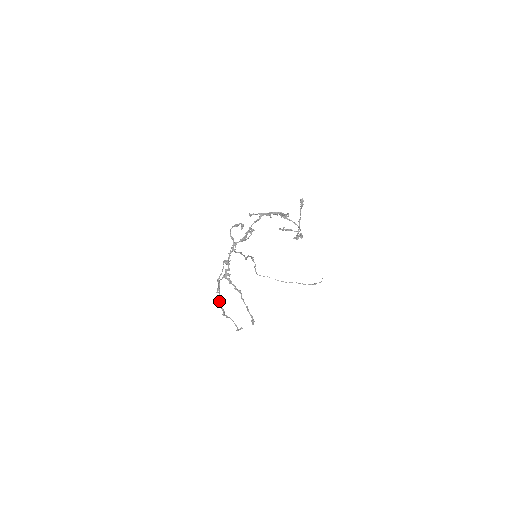
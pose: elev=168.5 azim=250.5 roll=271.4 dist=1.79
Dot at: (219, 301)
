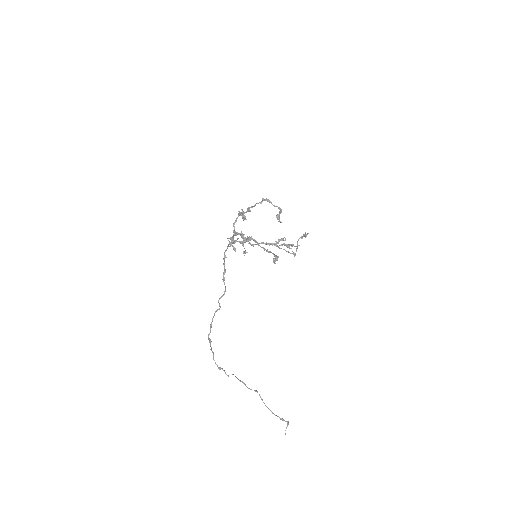
Dot at: (249, 207)
